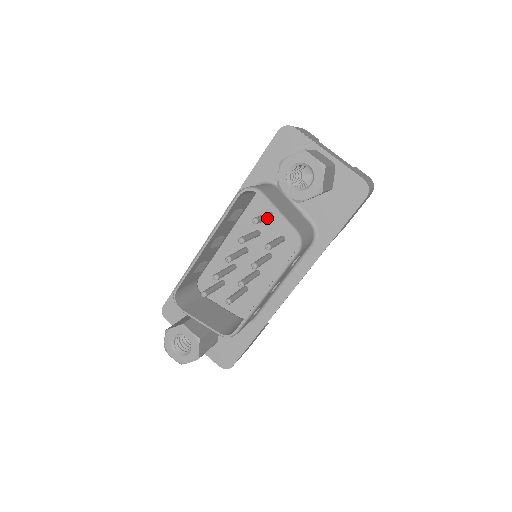
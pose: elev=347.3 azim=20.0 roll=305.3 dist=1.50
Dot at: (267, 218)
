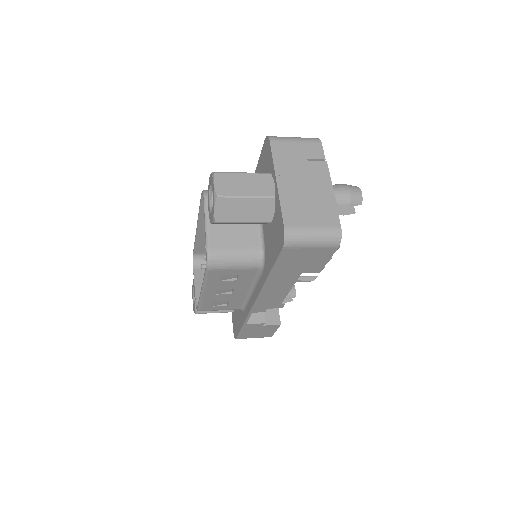
Dot at: occluded
